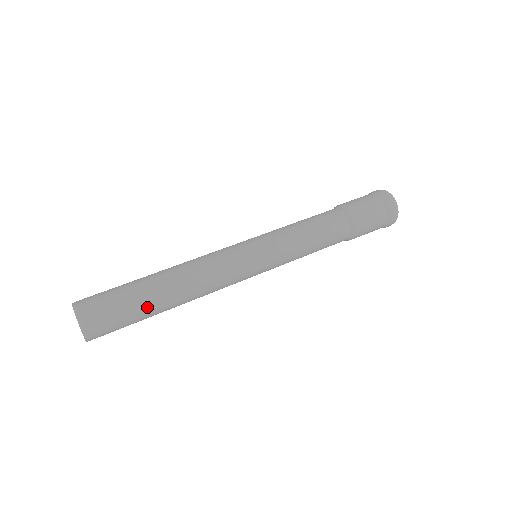
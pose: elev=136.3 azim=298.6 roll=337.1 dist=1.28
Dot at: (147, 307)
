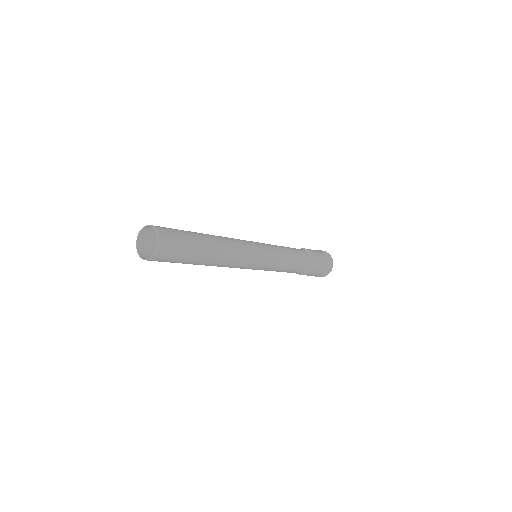
Dot at: (200, 248)
